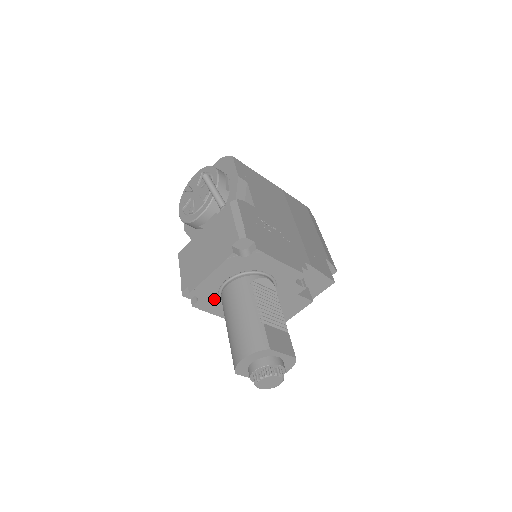
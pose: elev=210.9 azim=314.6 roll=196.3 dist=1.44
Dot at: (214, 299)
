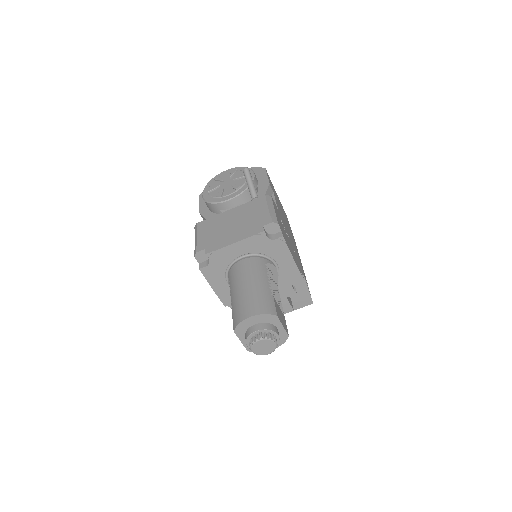
Dot at: (221, 270)
